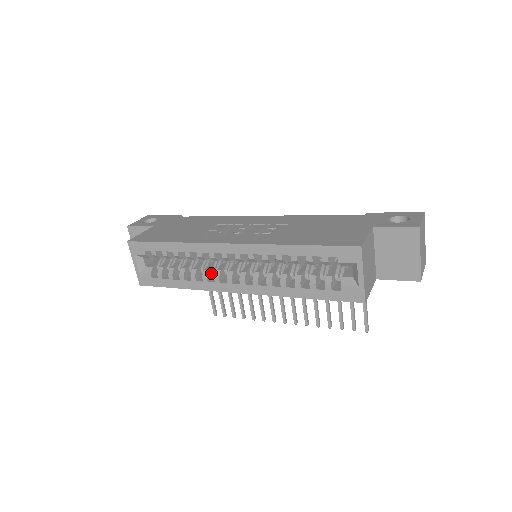
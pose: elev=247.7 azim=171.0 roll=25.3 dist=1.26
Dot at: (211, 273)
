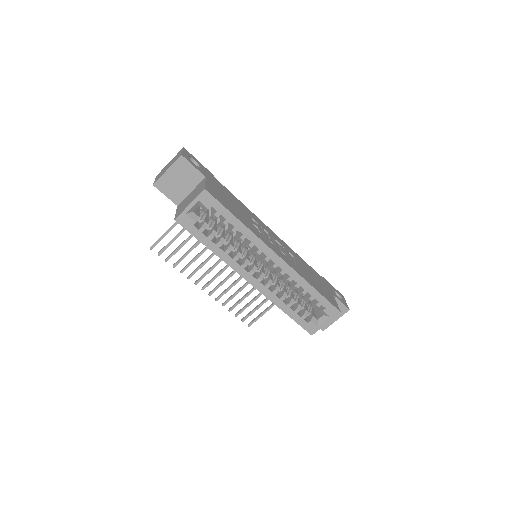
Dot at: (239, 255)
